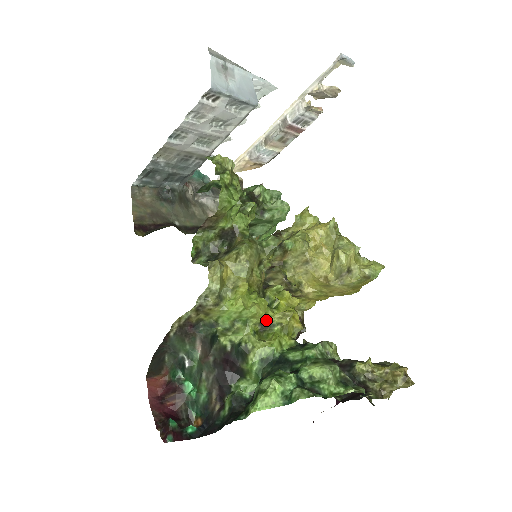
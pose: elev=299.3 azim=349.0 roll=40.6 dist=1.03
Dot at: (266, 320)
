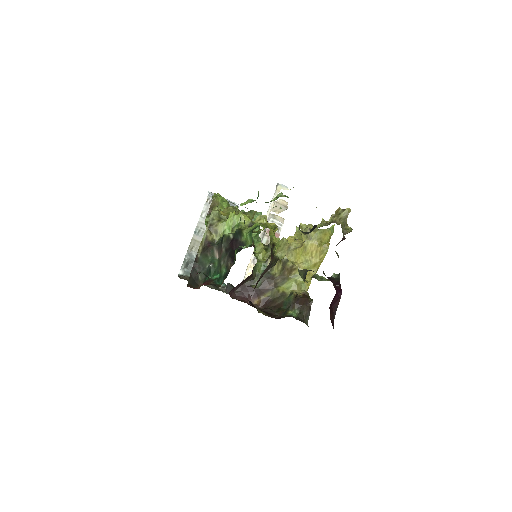
Dot at: (251, 222)
